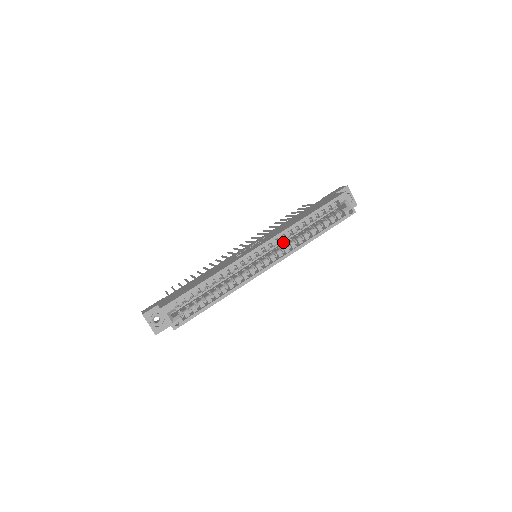
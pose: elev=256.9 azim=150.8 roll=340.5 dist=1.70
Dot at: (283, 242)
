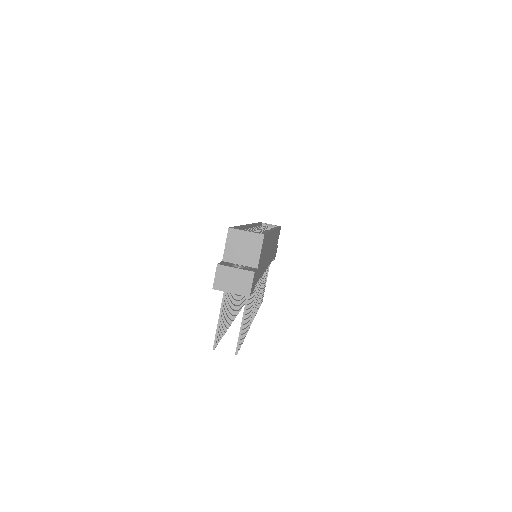
Dot at: occluded
